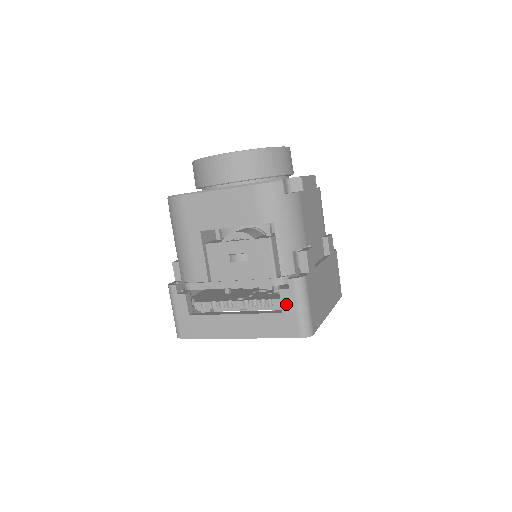
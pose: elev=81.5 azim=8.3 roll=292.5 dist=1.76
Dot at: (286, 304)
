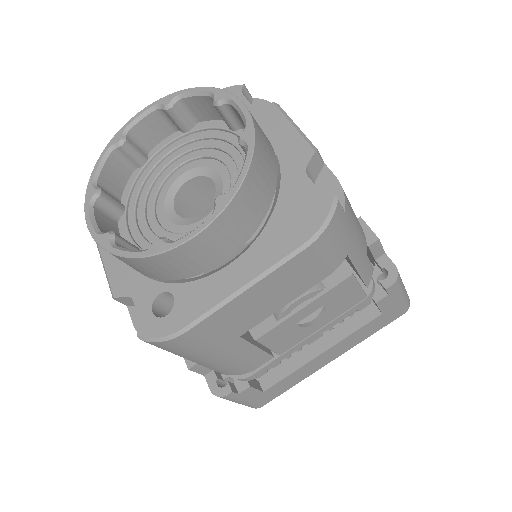
Dot at: (386, 306)
